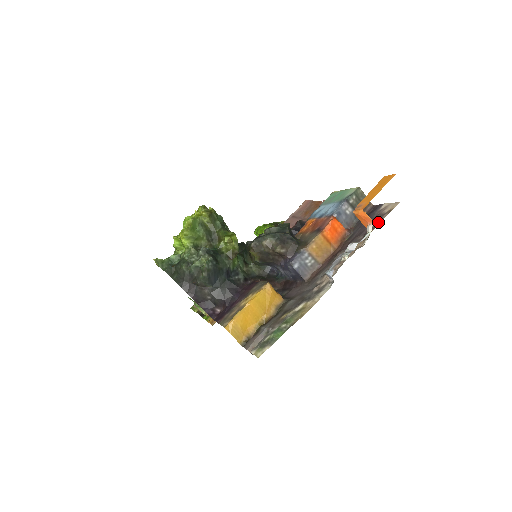
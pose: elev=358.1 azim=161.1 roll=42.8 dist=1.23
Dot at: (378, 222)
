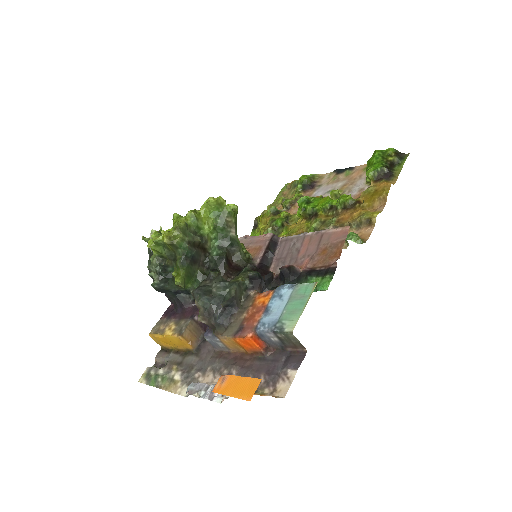
Dot at: (263, 386)
